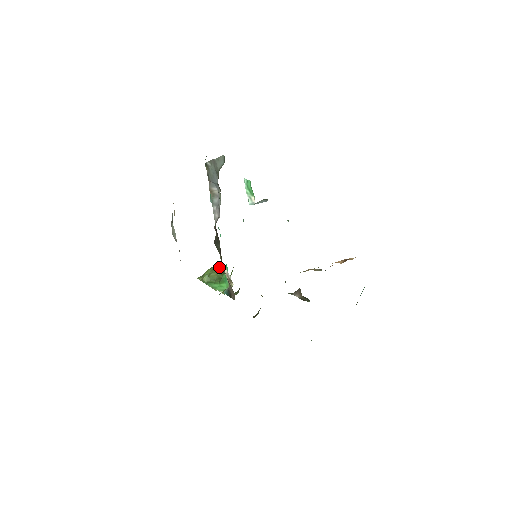
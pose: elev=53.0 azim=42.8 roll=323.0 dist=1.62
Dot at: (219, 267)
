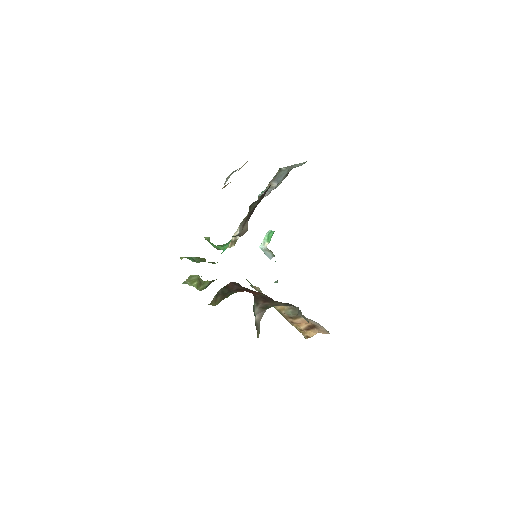
Dot at: occluded
